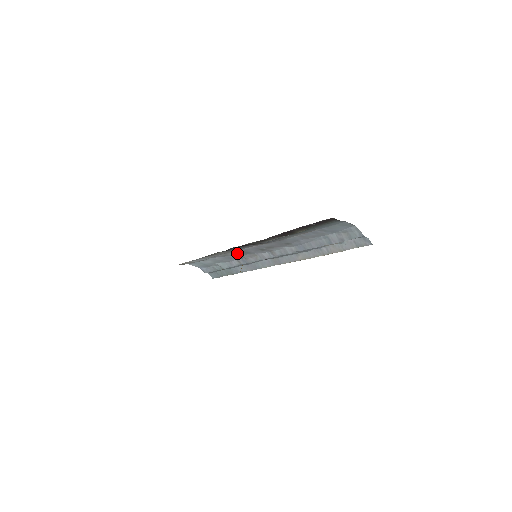
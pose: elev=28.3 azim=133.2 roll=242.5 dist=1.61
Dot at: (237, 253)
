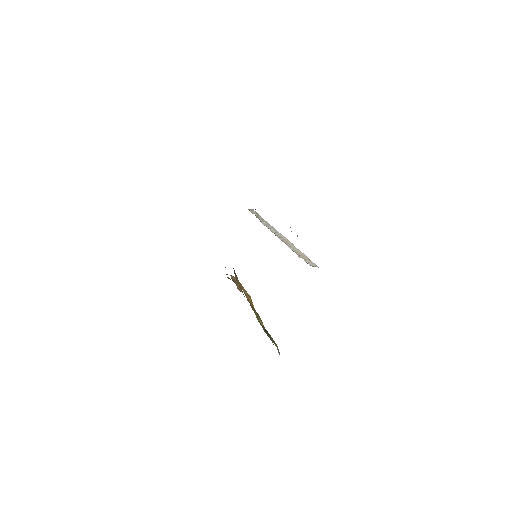
Dot at: occluded
